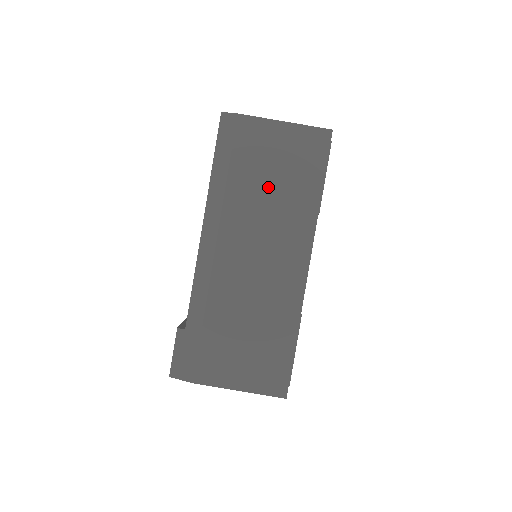
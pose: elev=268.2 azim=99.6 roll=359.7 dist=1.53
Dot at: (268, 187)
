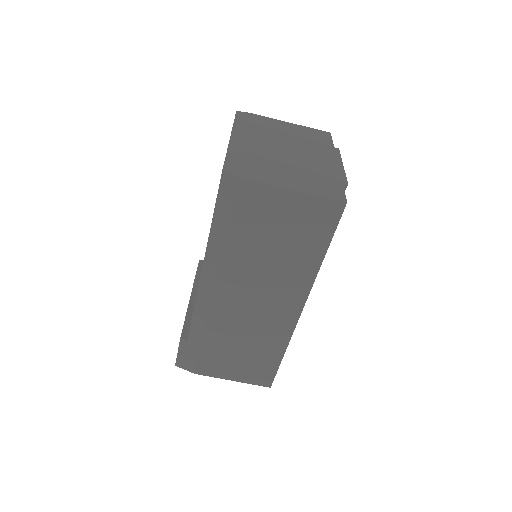
Dot at: (269, 249)
